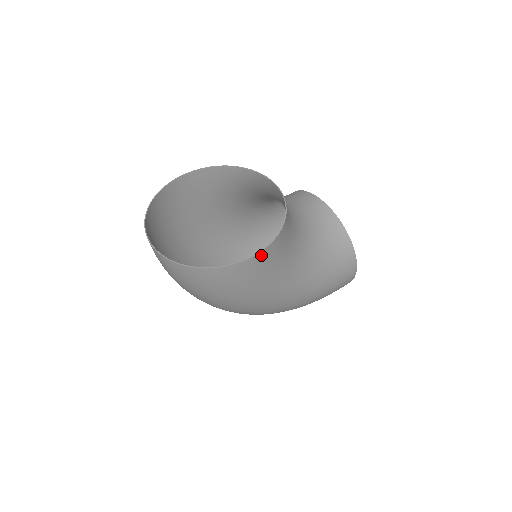
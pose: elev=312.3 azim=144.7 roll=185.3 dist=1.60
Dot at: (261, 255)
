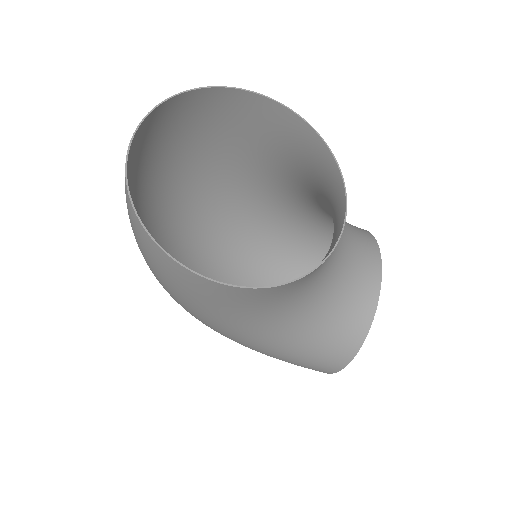
Dot at: (229, 288)
